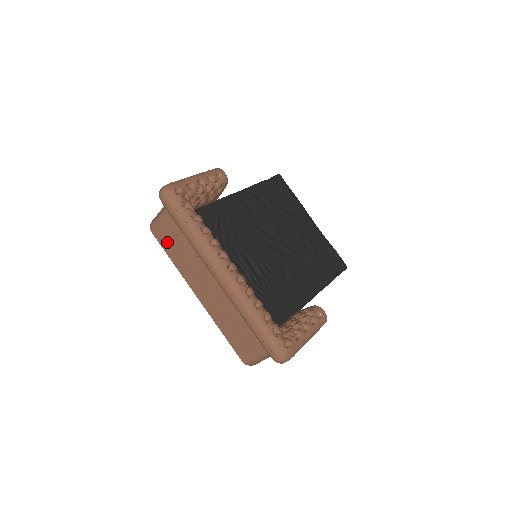
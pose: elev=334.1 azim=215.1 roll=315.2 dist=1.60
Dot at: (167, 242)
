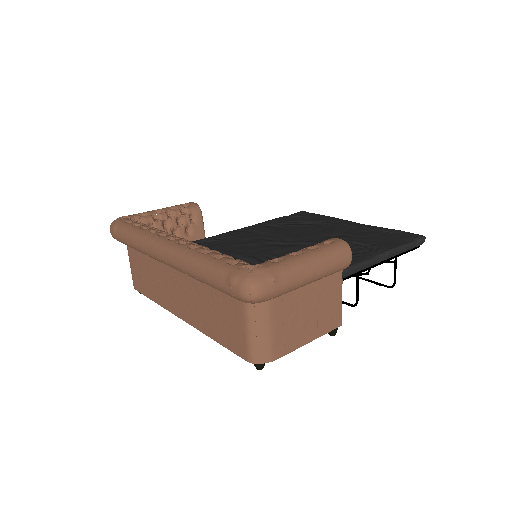
Dot at: (142, 283)
